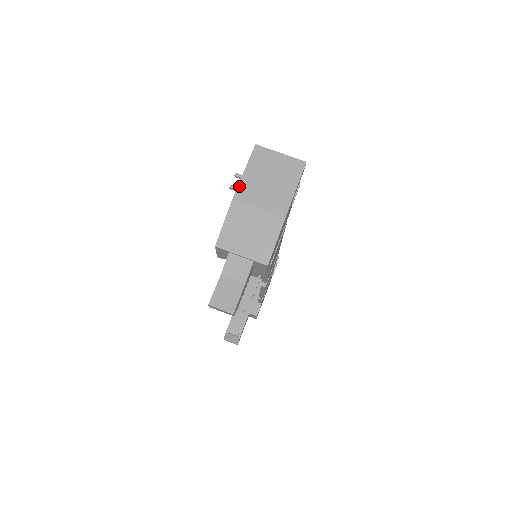
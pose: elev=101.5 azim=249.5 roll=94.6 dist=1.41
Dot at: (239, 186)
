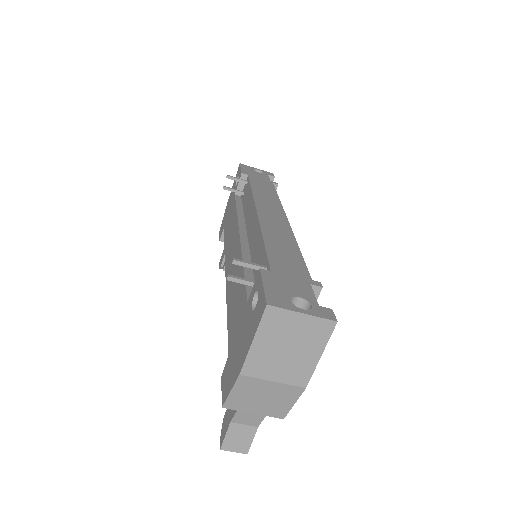
Dot at: (247, 359)
